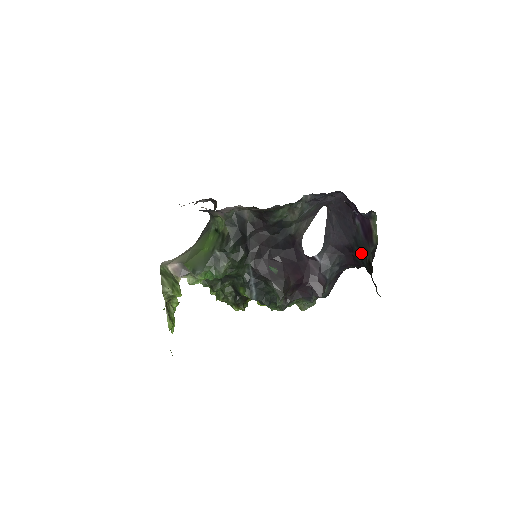
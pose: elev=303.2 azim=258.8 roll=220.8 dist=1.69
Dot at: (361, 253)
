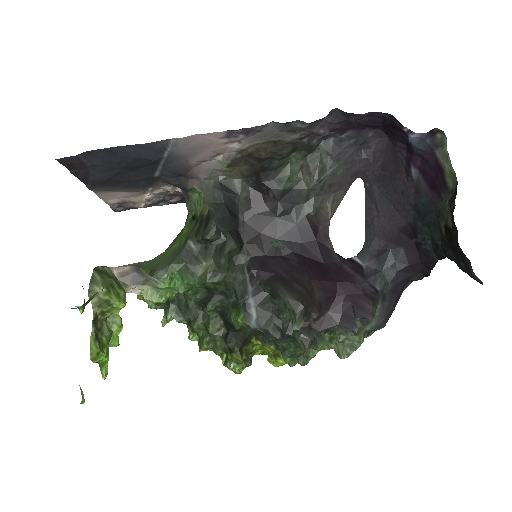
Dot at: (430, 227)
